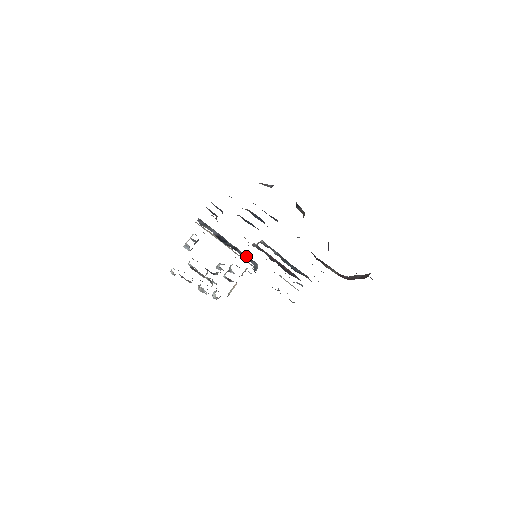
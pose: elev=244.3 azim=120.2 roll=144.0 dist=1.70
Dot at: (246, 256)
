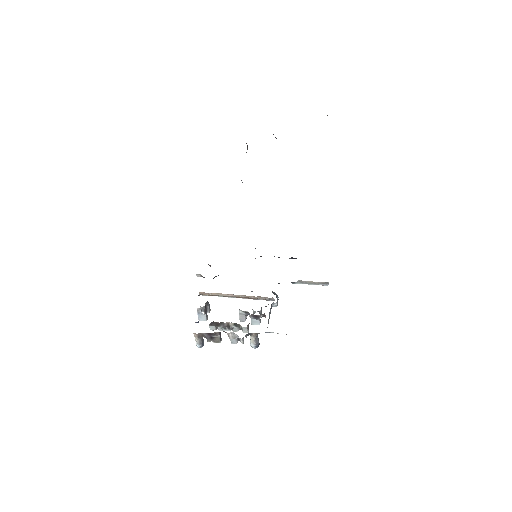
Dot at: occluded
